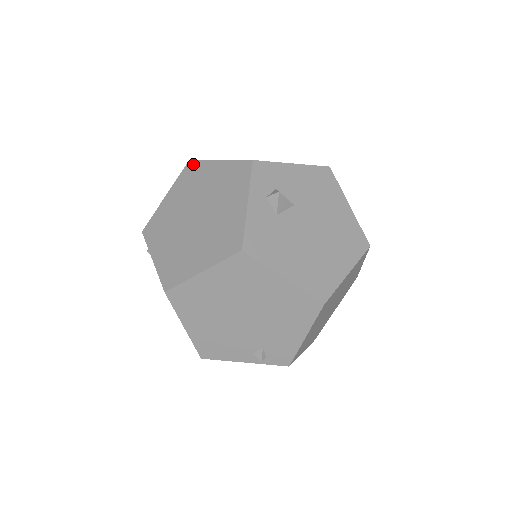
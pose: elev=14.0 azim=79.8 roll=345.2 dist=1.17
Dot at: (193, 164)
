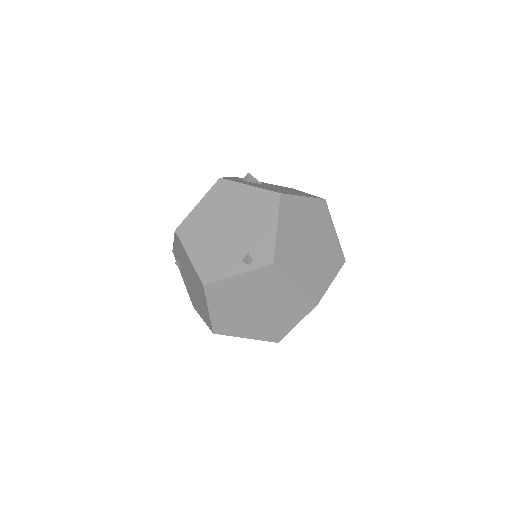
Dot at: occluded
